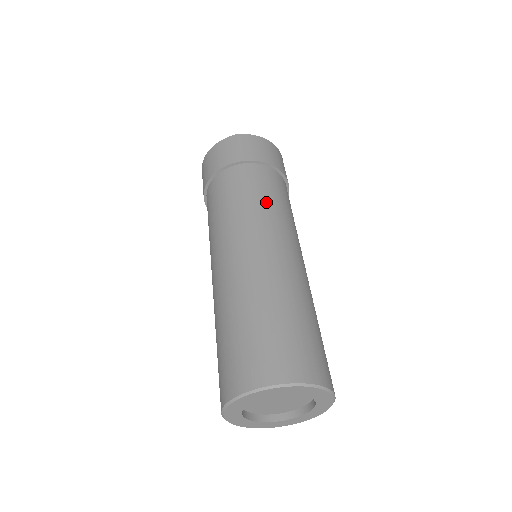
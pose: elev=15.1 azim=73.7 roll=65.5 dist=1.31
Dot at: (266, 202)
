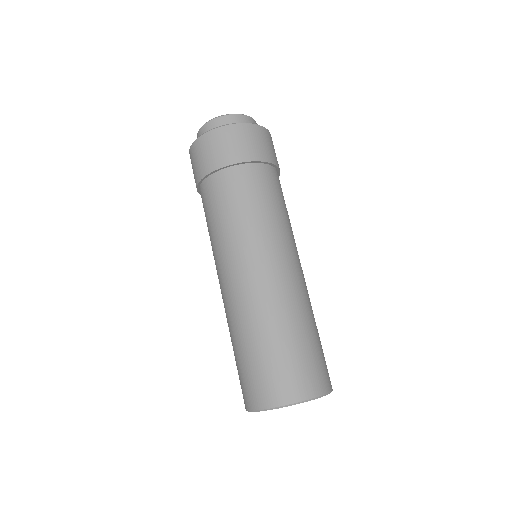
Dot at: (283, 215)
